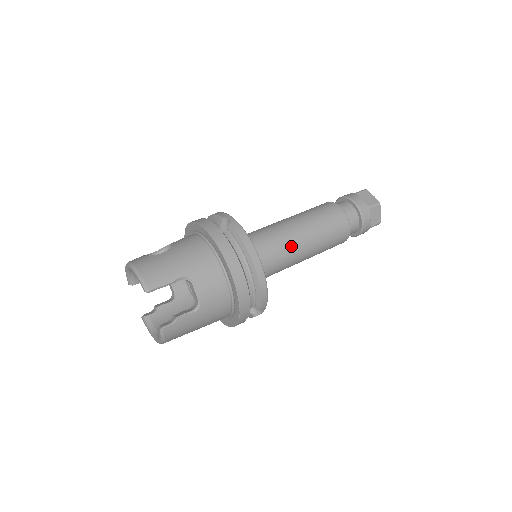
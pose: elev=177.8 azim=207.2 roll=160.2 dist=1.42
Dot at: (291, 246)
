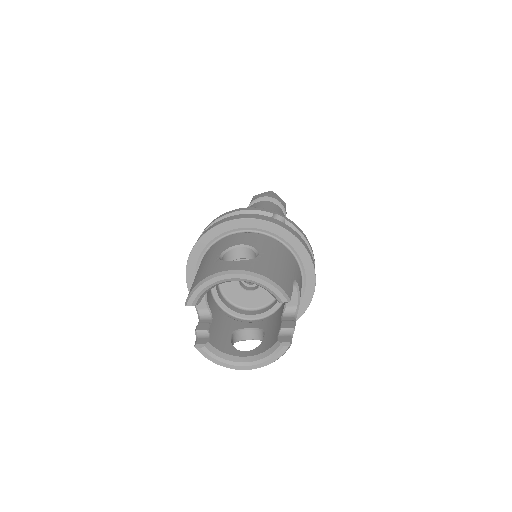
Dot at: occluded
